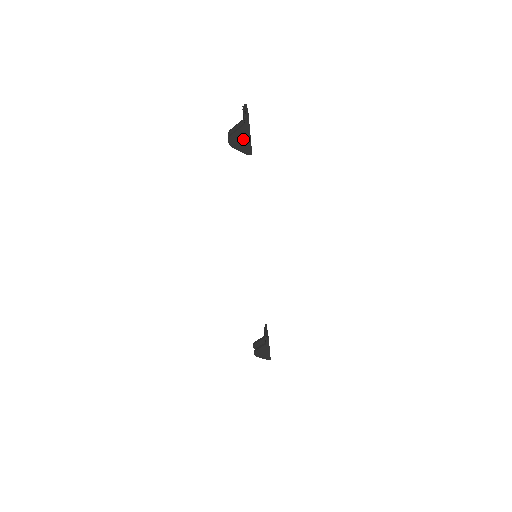
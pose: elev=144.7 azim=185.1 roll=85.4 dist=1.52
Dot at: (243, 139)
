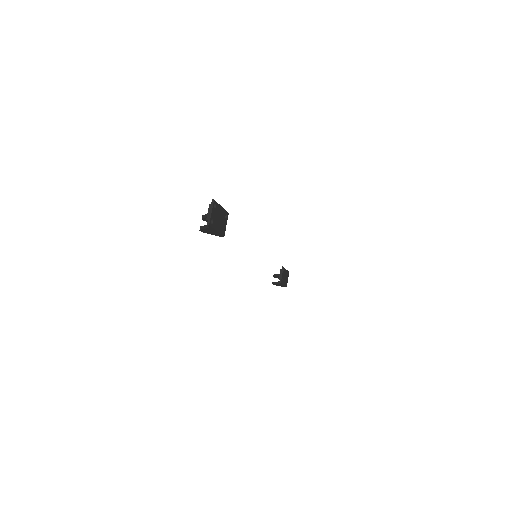
Dot at: (212, 232)
